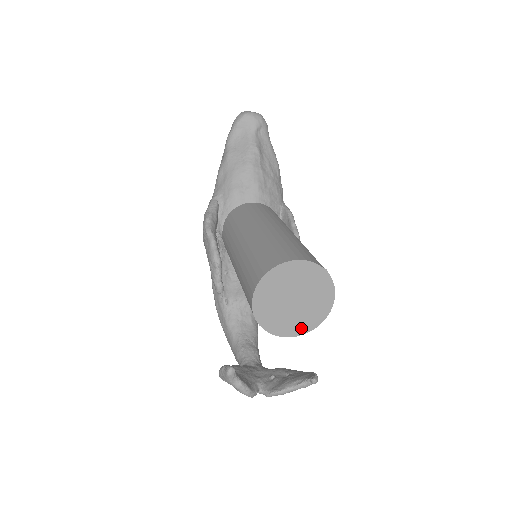
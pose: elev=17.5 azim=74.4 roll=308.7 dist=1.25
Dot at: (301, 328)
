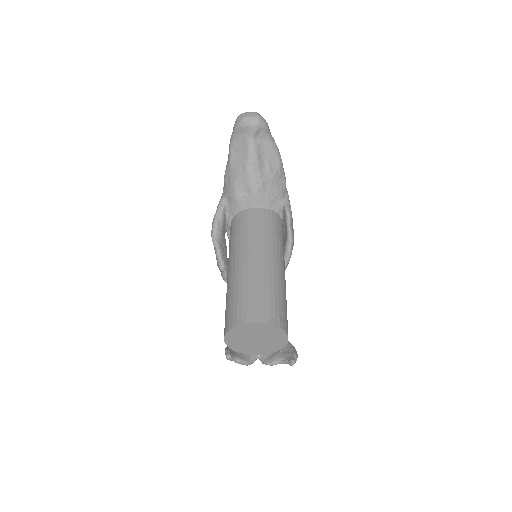
Dot at: (266, 351)
